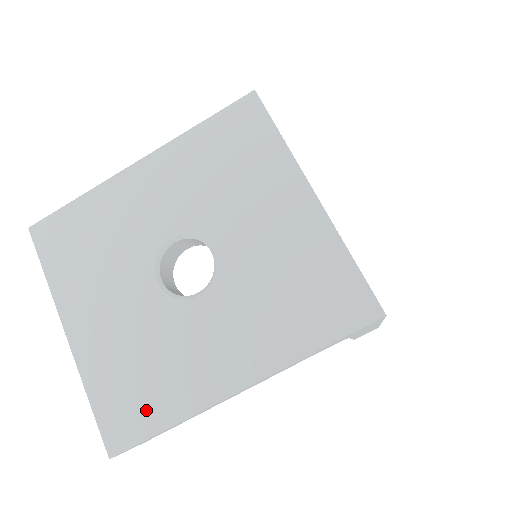
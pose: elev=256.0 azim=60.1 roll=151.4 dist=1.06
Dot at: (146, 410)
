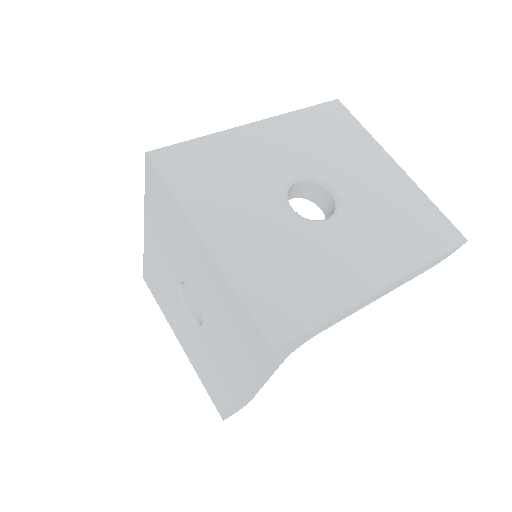
Dot at: (220, 396)
